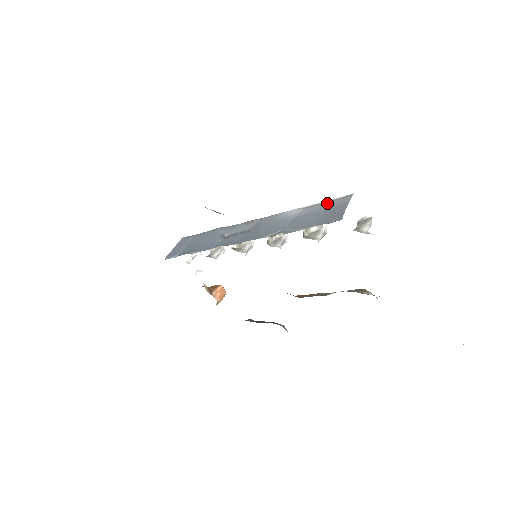
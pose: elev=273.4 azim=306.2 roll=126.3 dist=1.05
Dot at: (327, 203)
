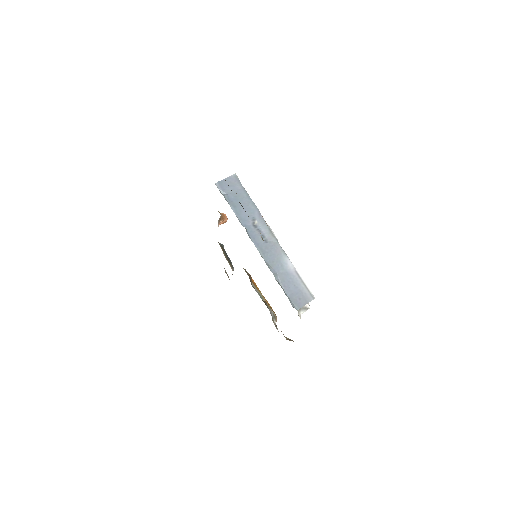
Dot at: (304, 286)
